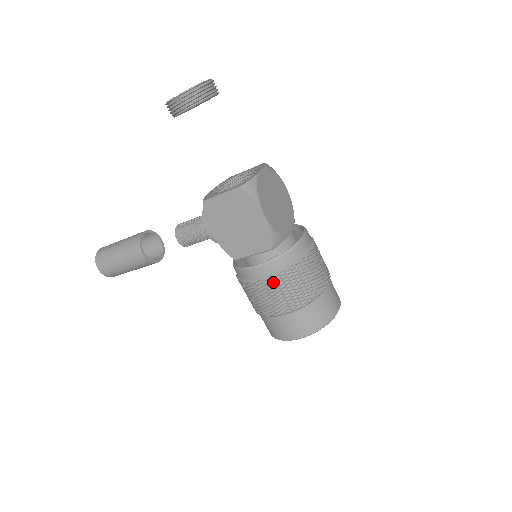
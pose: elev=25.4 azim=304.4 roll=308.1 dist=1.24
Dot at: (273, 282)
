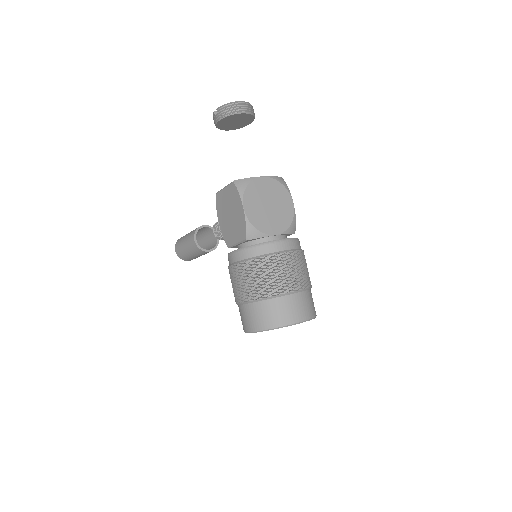
Dot at: (240, 268)
